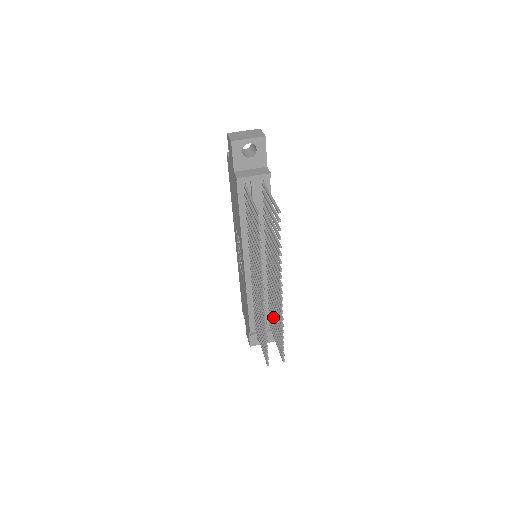
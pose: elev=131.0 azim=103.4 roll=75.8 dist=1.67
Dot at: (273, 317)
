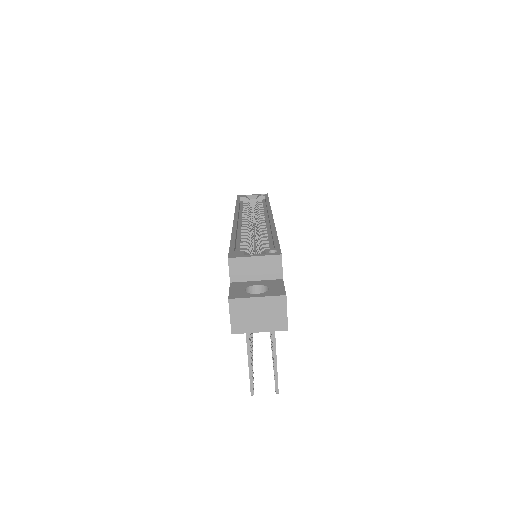
Dot at: occluded
